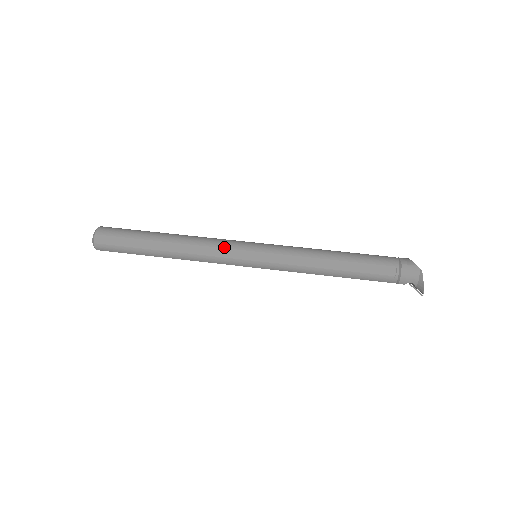
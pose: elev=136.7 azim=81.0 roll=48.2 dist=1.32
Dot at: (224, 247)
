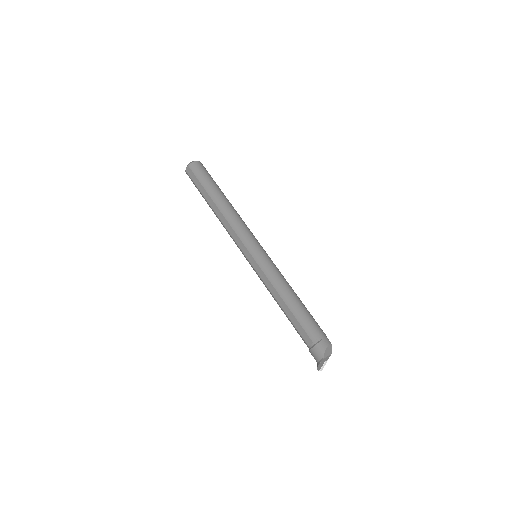
Dot at: (239, 237)
